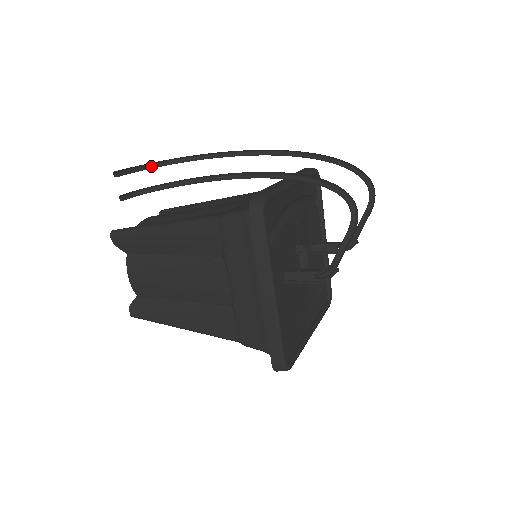
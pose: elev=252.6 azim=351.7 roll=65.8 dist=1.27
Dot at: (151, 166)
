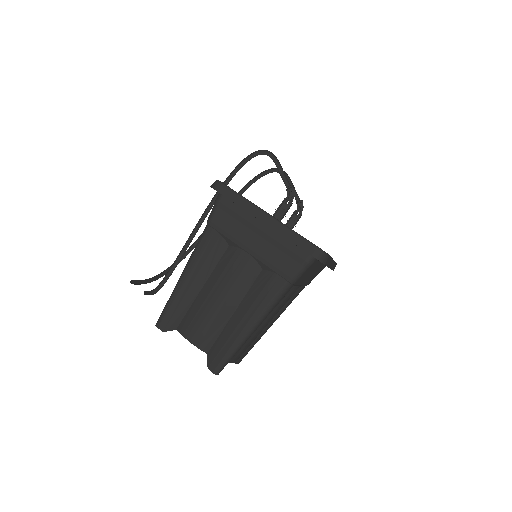
Dot at: occluded
